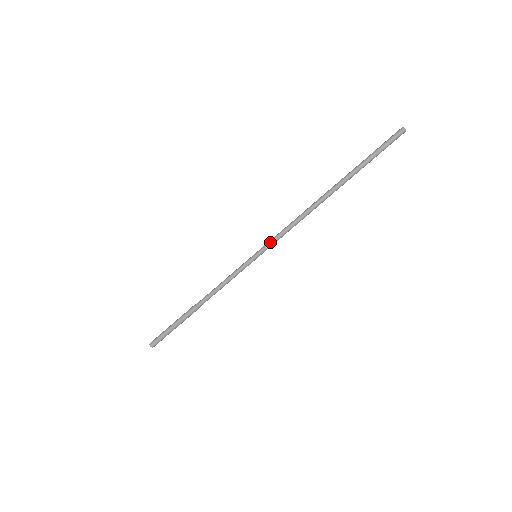
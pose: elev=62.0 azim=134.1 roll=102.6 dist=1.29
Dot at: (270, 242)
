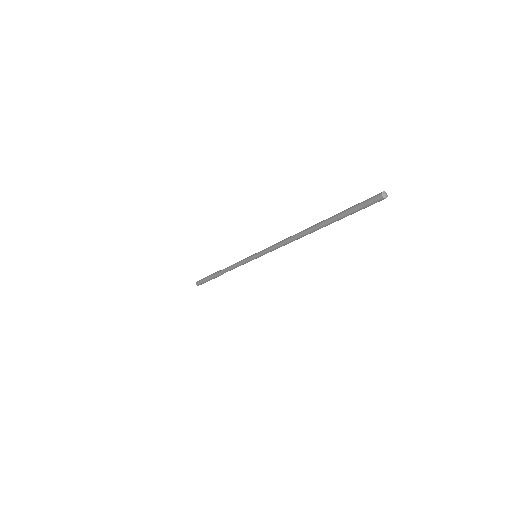
Dot at: (264, 252)
